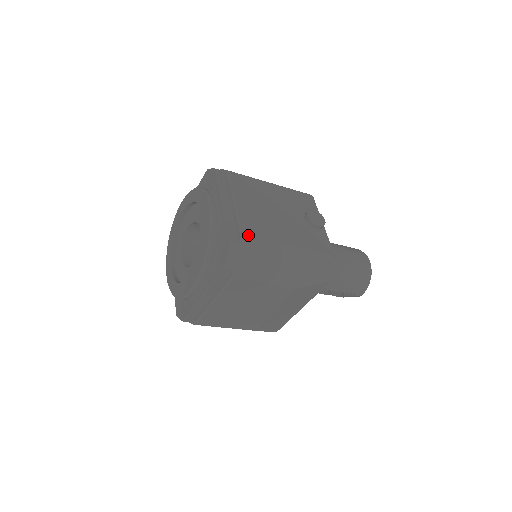
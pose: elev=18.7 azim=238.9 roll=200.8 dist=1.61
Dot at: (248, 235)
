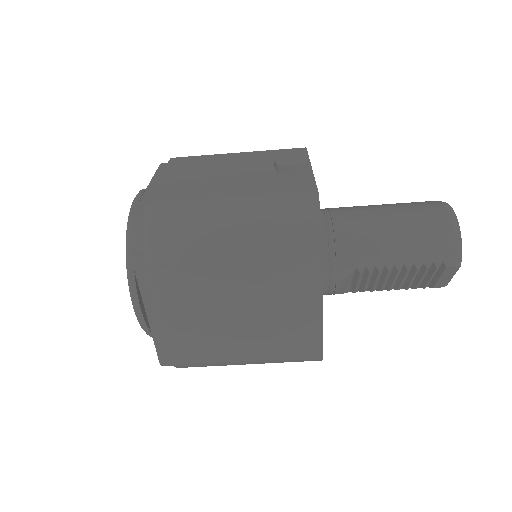
Dot at: (157, 201)
